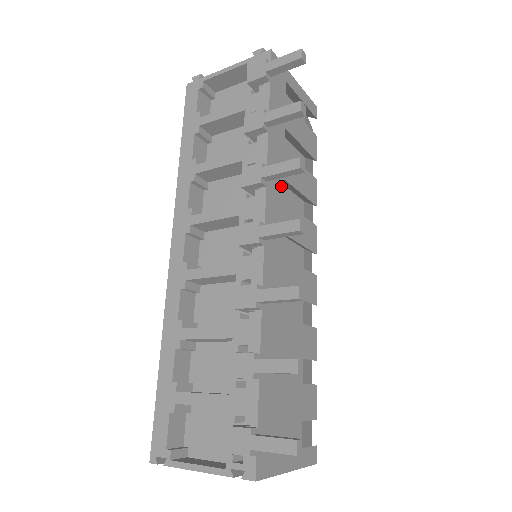
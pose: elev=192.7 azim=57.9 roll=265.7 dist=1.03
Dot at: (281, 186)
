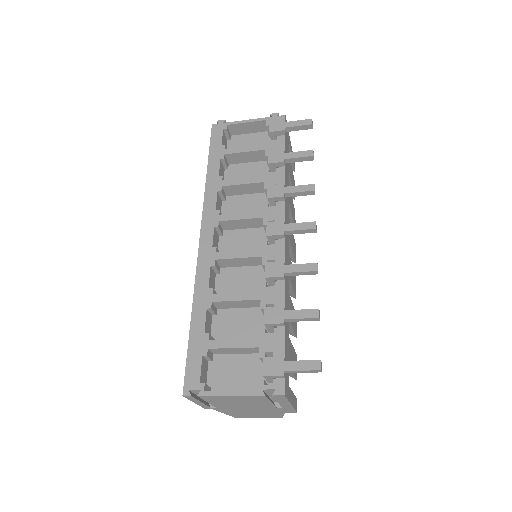
Dot at: (288, 205)
